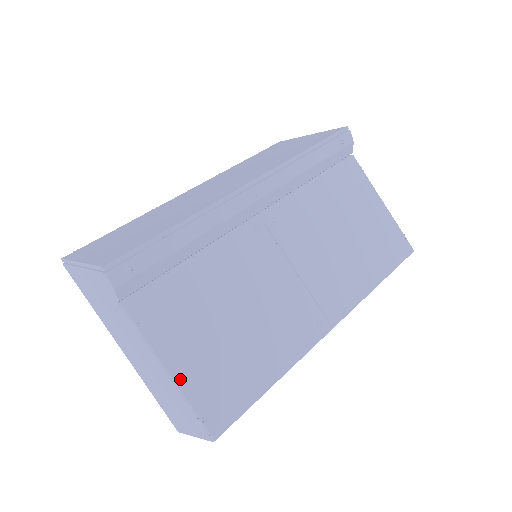
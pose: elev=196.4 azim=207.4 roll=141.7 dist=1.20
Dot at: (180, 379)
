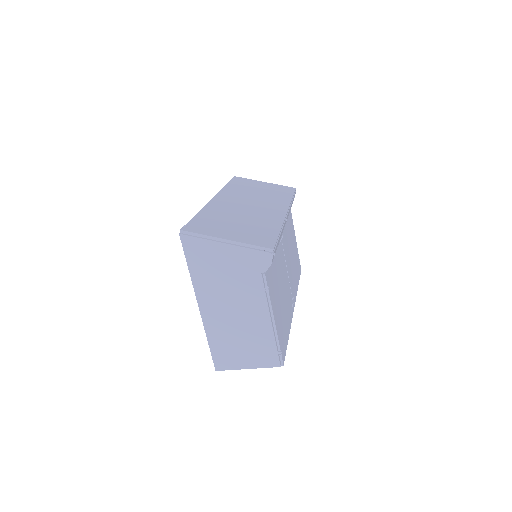
Dot at: (277, 326)
